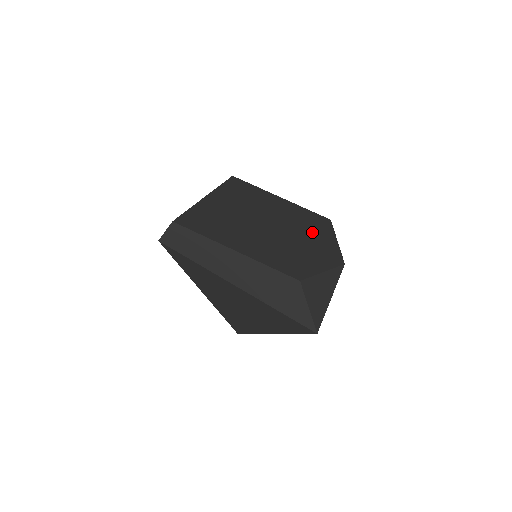
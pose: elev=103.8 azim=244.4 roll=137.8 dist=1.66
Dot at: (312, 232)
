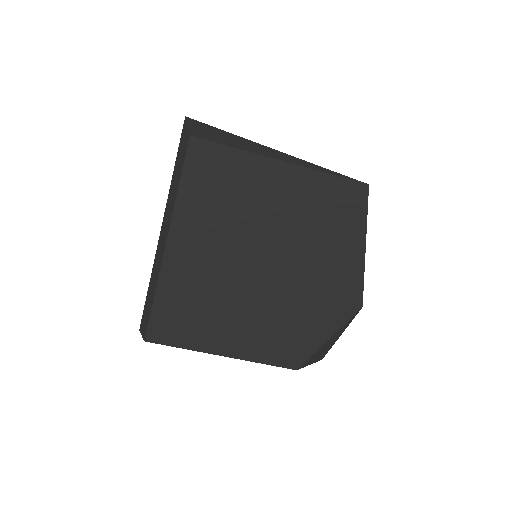
Dot at: (327, 252)
